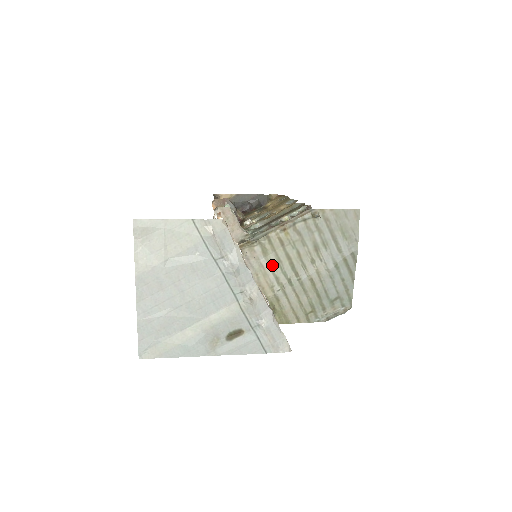
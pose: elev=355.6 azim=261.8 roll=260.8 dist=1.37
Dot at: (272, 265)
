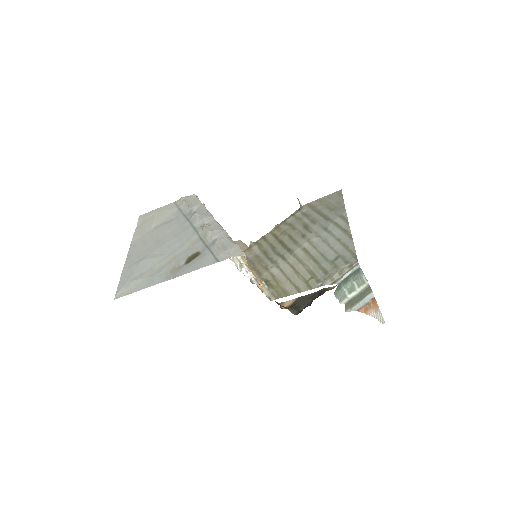
Dot at: (267, 253)
